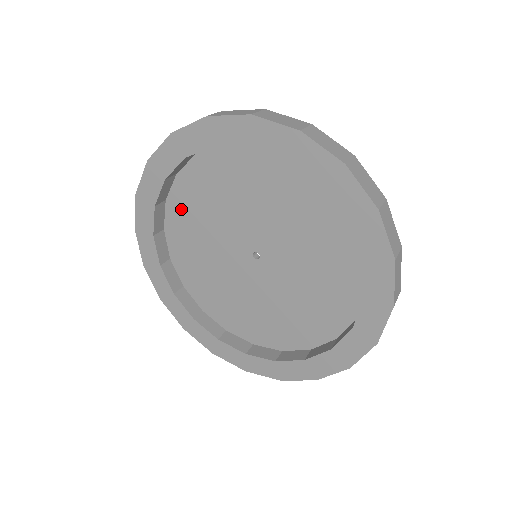
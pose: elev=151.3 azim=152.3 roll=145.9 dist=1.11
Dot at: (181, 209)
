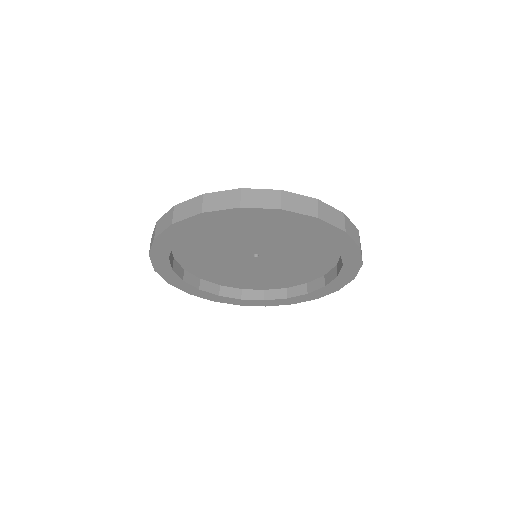
Dot at: occluded
